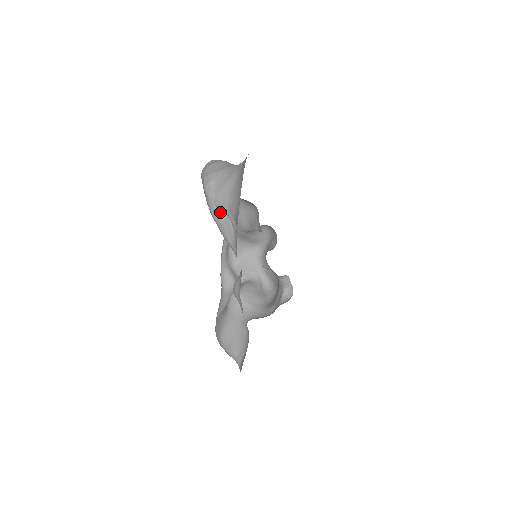
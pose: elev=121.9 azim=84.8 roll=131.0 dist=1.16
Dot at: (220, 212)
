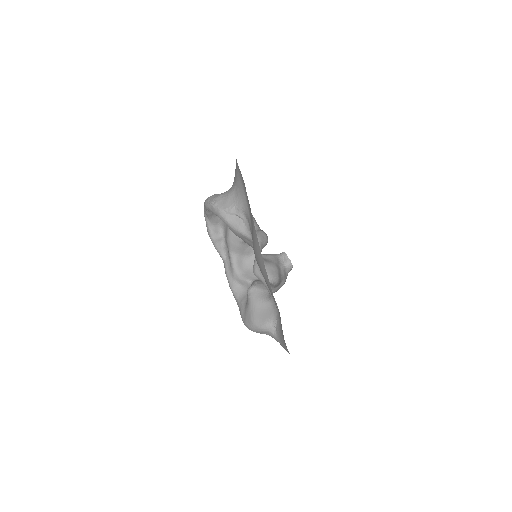
Dot at: (231, 216)
